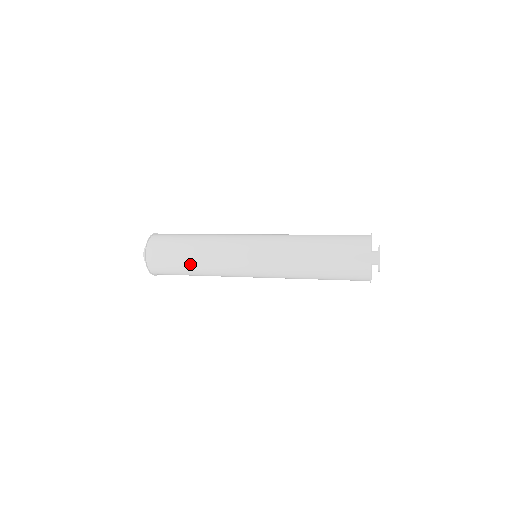
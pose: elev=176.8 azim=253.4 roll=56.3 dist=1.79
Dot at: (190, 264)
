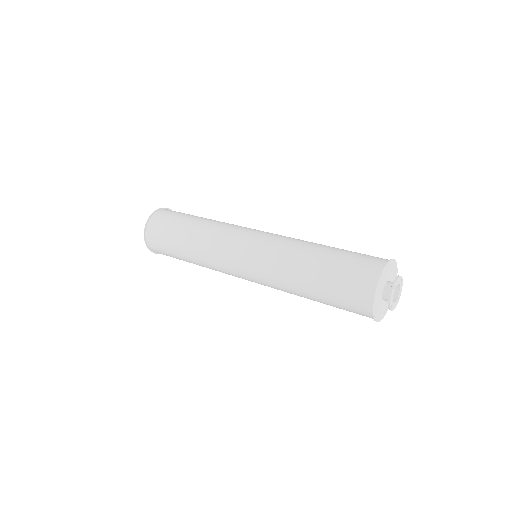
Dot at: occluded
